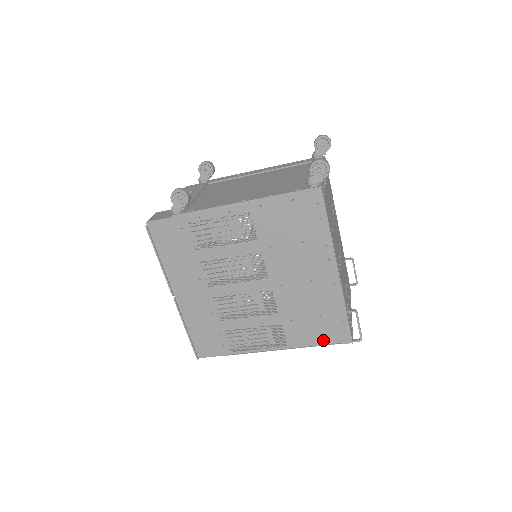
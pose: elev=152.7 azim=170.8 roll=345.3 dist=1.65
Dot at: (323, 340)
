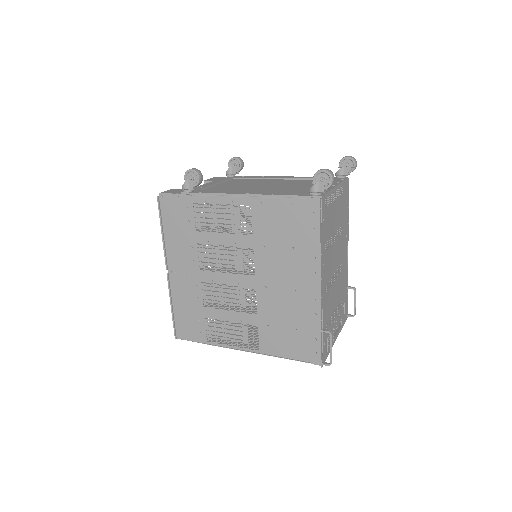
Dot at: (294, 354)
